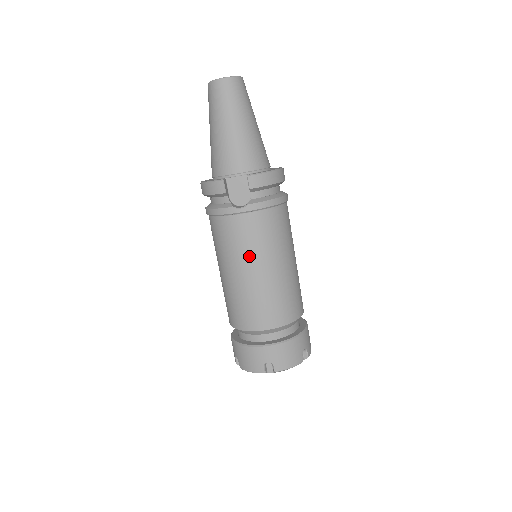
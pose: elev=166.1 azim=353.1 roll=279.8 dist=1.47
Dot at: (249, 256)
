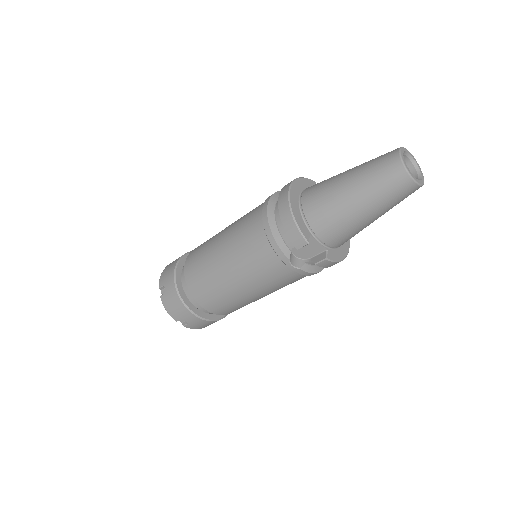
Dot at: (256, 283)
